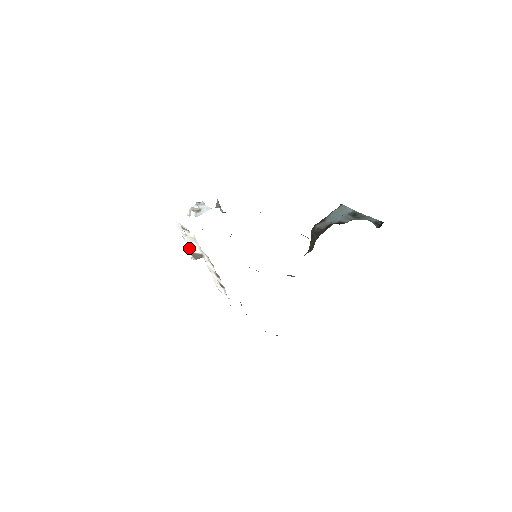
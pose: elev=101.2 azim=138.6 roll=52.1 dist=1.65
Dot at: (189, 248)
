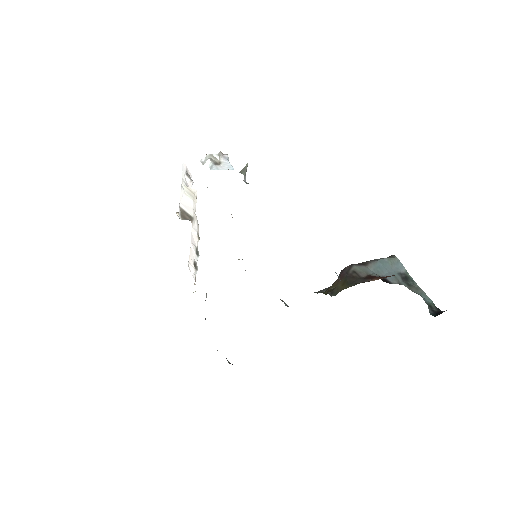
Dot at: (181, 201)
